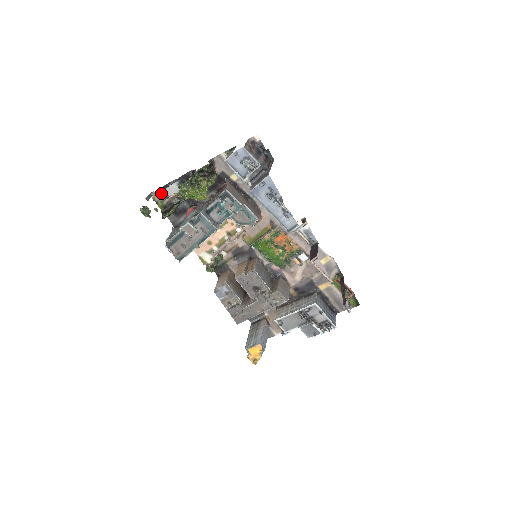
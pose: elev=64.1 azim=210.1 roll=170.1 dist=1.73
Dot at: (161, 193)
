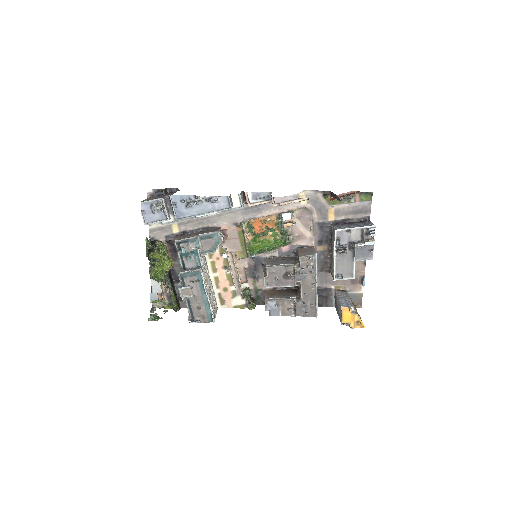
Dot at: (154, 297)
